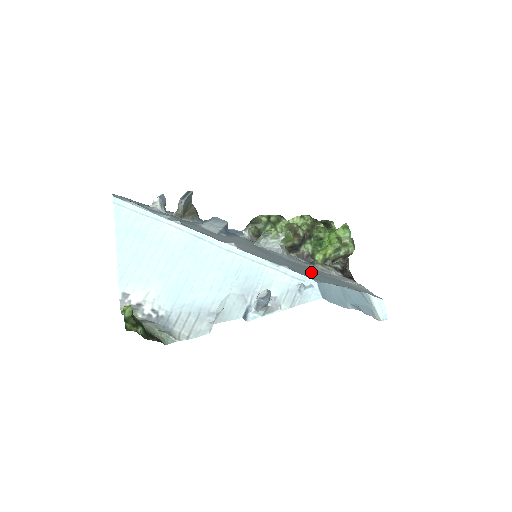
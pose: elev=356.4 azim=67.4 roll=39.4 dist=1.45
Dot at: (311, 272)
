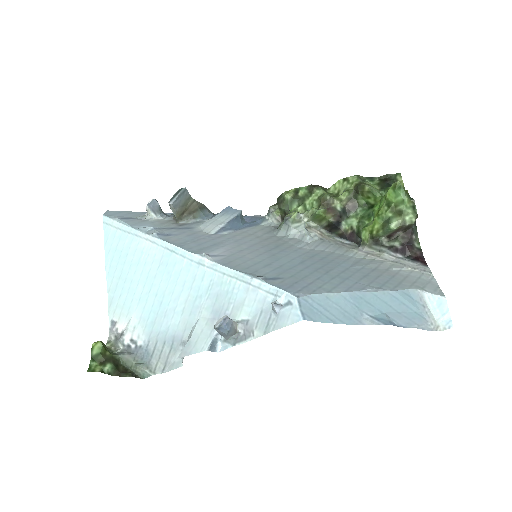
Dot at: (321, 271)
